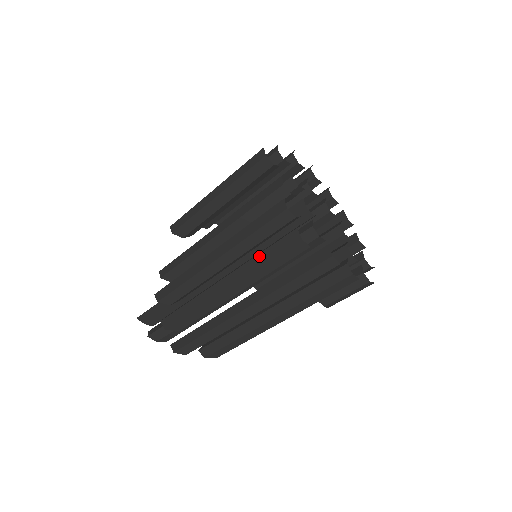
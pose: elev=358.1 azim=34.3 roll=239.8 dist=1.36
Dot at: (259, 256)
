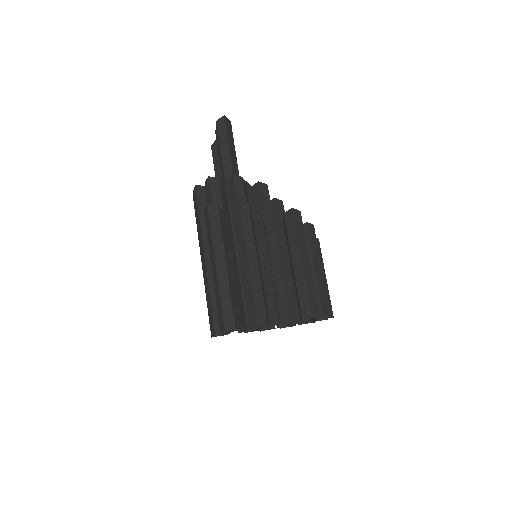
Dot at: (207, 301)
